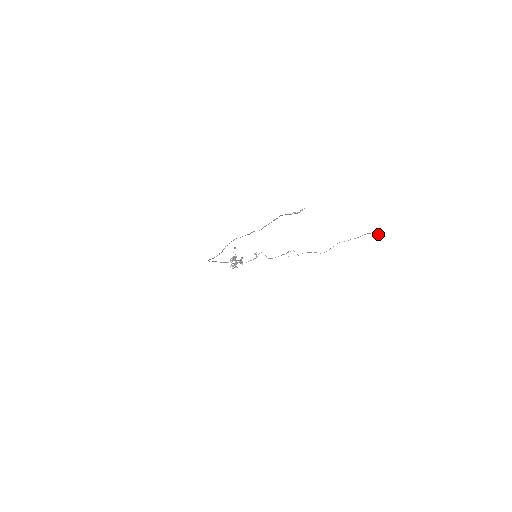
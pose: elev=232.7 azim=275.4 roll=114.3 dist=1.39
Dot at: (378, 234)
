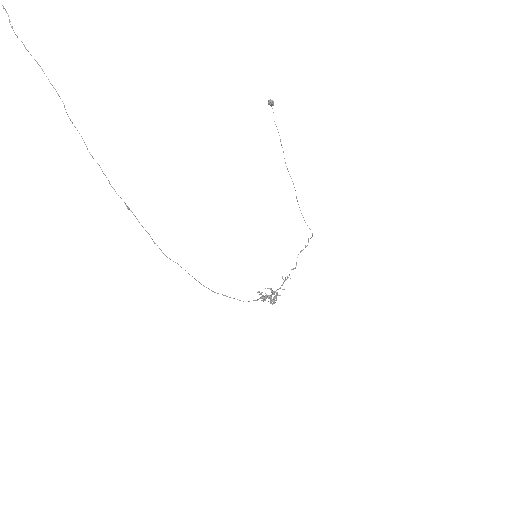
Dot at: (268, 101)
